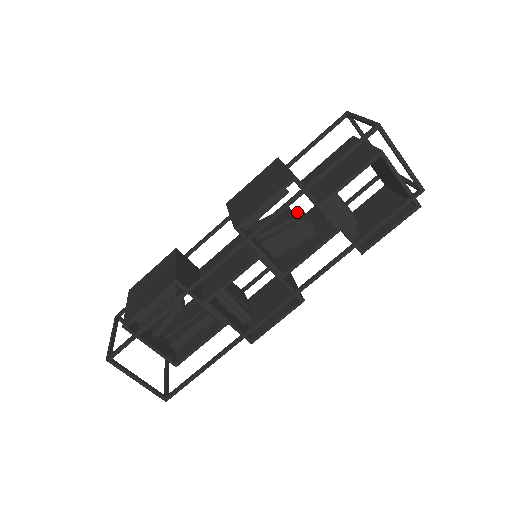
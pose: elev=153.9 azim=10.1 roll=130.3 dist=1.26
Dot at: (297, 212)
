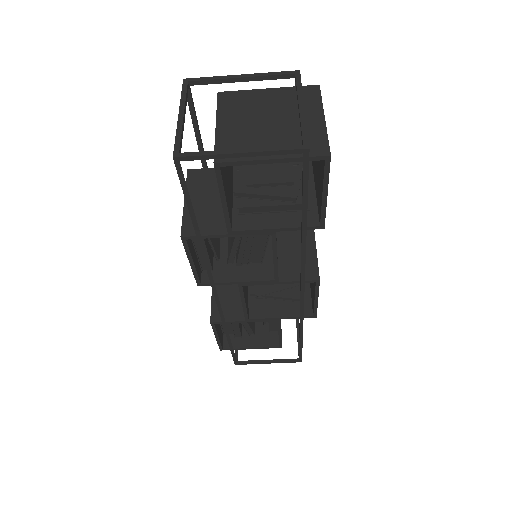
Dot at: occluded
